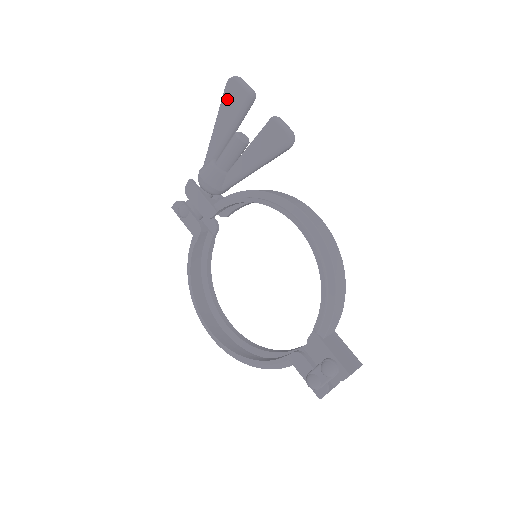
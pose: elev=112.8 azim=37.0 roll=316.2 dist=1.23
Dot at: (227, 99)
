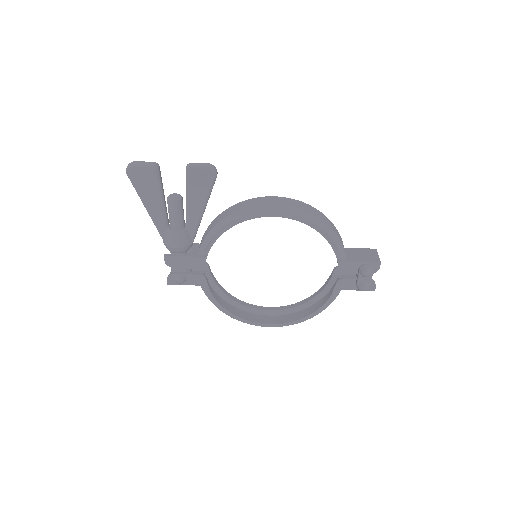
Dot at: (139, 184)
